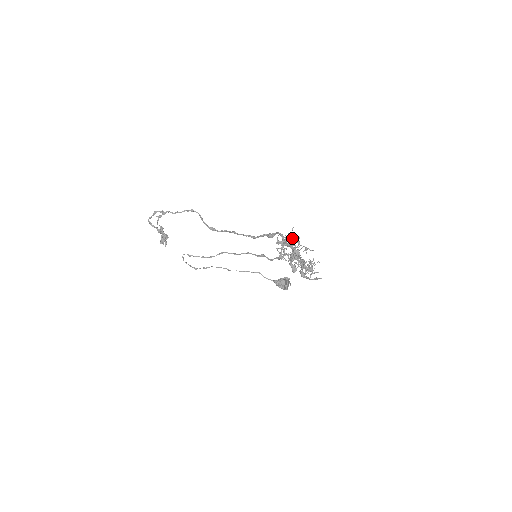
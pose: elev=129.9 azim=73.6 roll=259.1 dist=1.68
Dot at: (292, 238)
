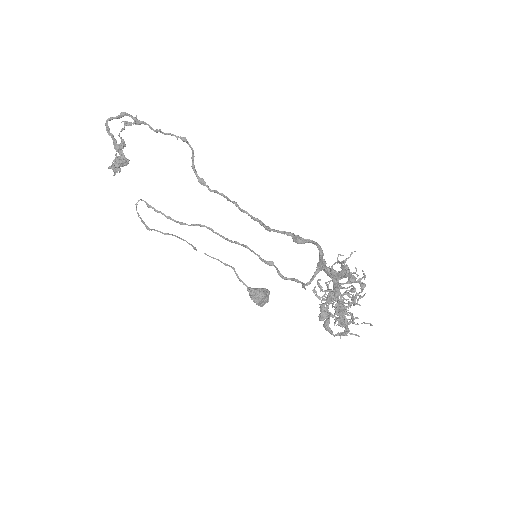
Dot at: (356, 274)
